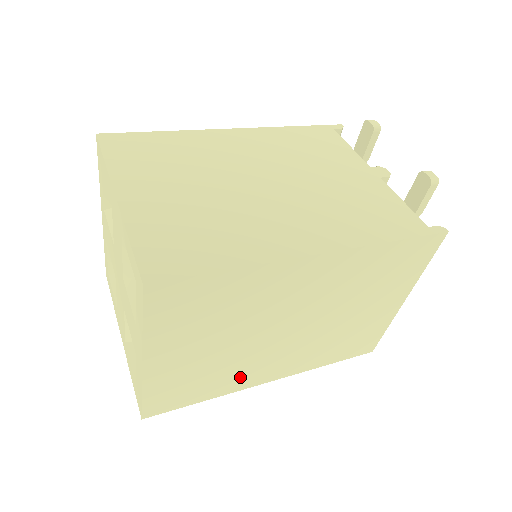
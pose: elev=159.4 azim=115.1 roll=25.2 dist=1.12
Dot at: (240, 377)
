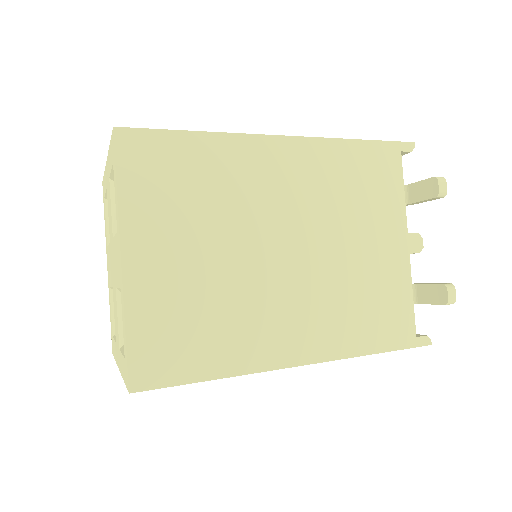
Dot at: occluded
